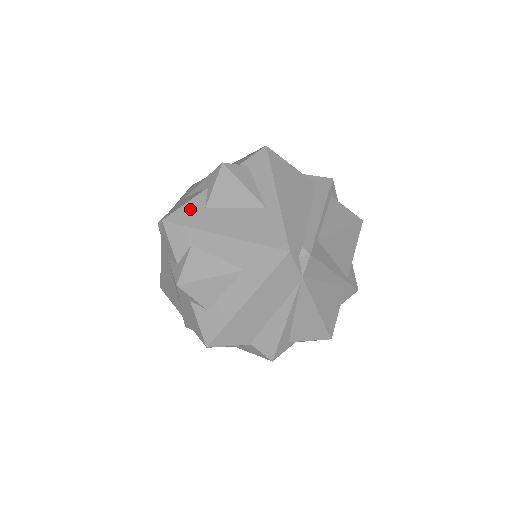
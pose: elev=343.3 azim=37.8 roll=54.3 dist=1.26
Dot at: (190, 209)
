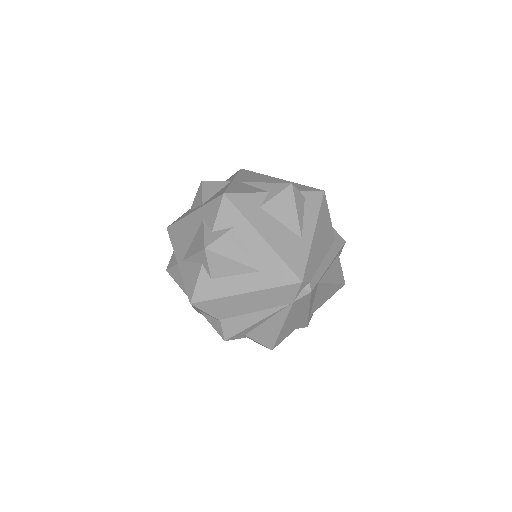
Dot at: (249, 200)
